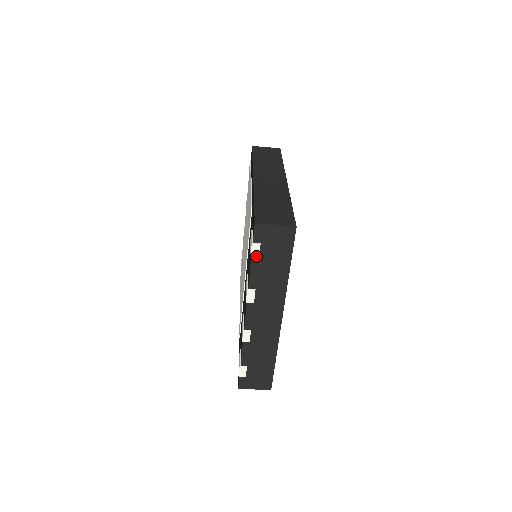
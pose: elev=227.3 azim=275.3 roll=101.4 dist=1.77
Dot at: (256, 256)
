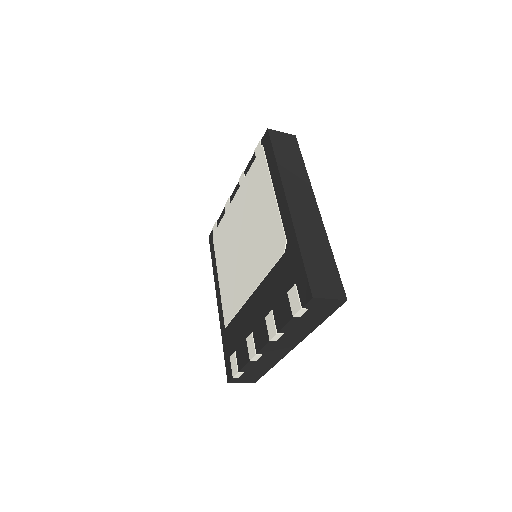
Dot at: (299, 316)
